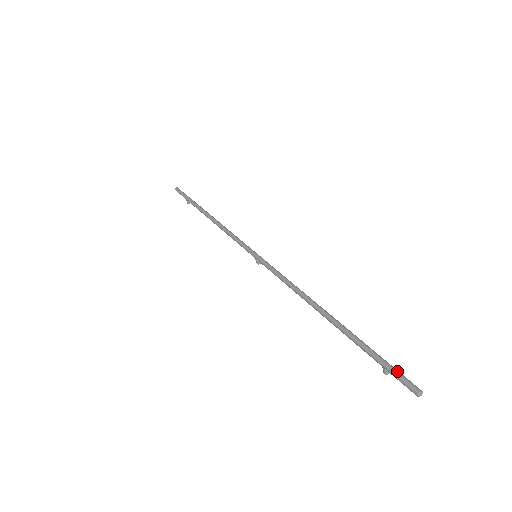
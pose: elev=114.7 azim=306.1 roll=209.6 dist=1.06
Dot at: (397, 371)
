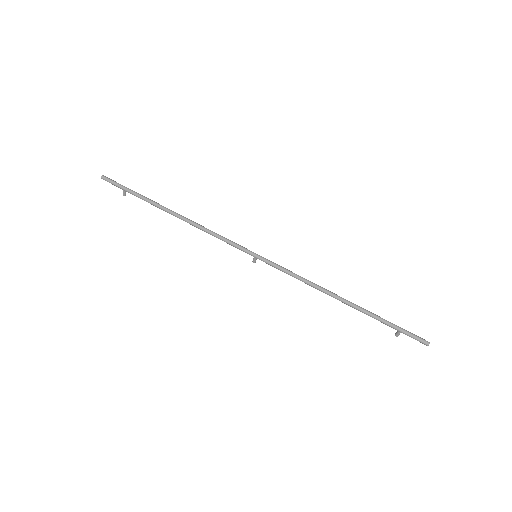
Dot at: (412, 333)
